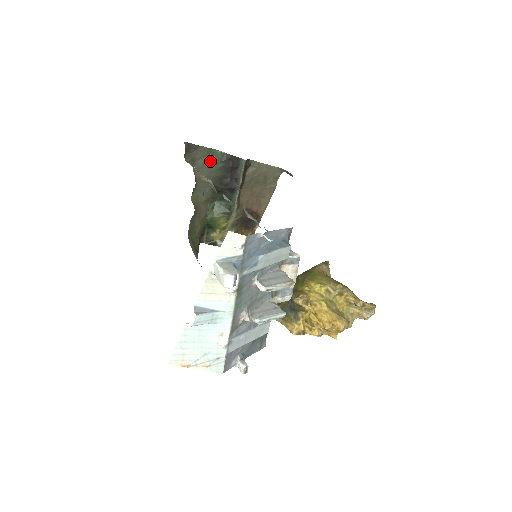
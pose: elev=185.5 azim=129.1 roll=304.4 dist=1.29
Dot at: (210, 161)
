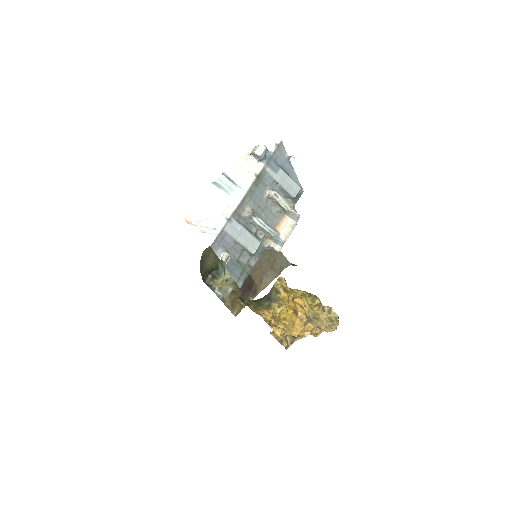
Dot at: occluded
